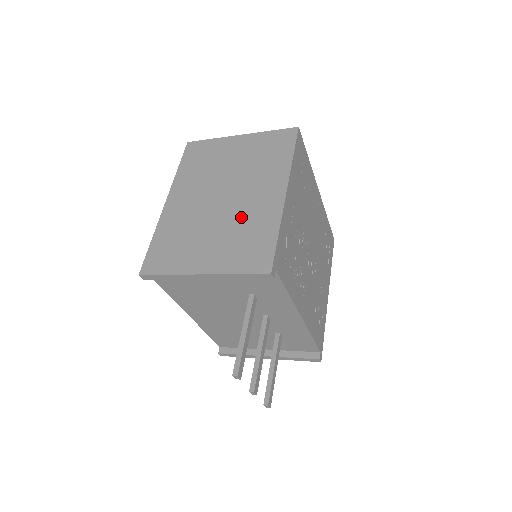
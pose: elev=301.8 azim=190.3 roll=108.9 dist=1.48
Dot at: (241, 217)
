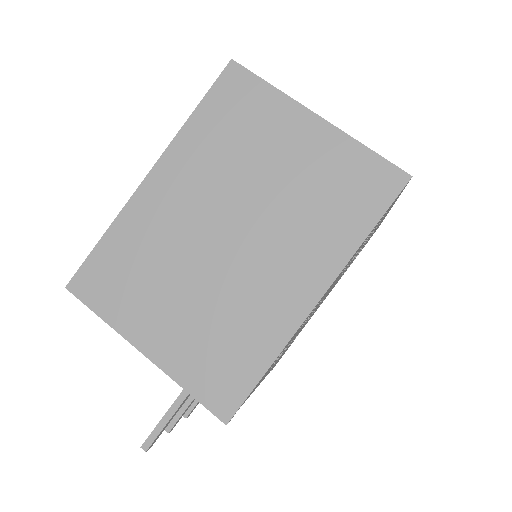
Dot at: (236, 297)
